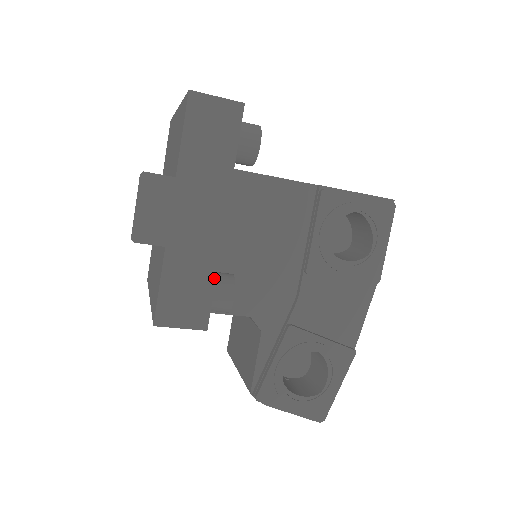
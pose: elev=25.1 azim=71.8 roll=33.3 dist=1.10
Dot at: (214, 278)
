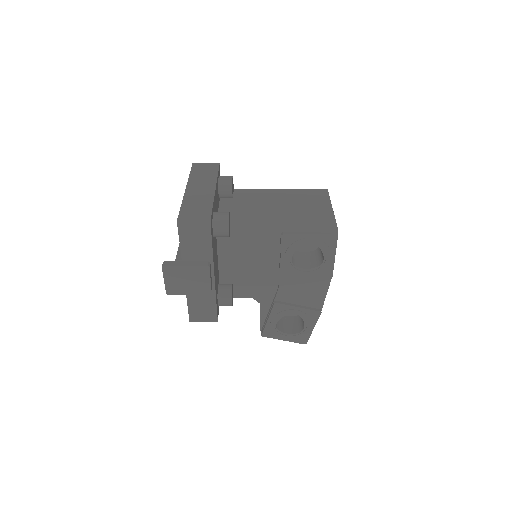
Dot at: (215, 300)
